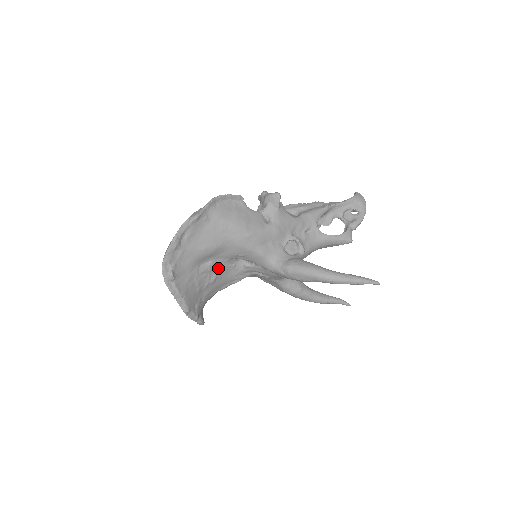
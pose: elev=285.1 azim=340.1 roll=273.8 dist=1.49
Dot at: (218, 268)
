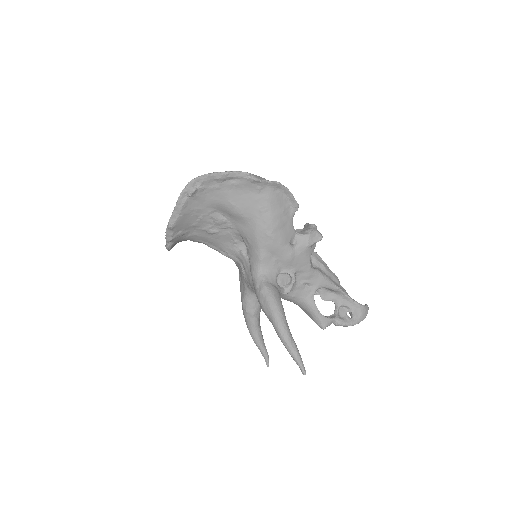
Dot at: (224, 229)
